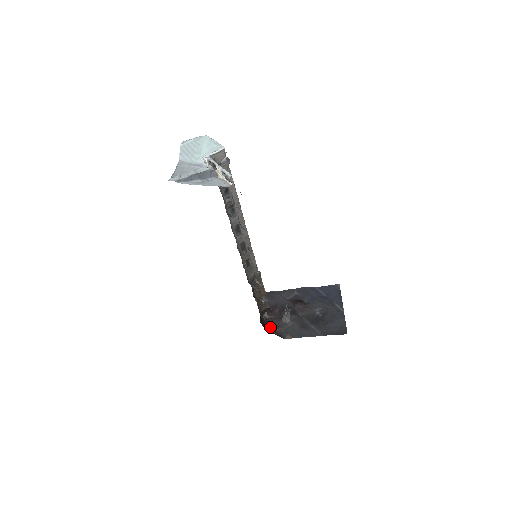
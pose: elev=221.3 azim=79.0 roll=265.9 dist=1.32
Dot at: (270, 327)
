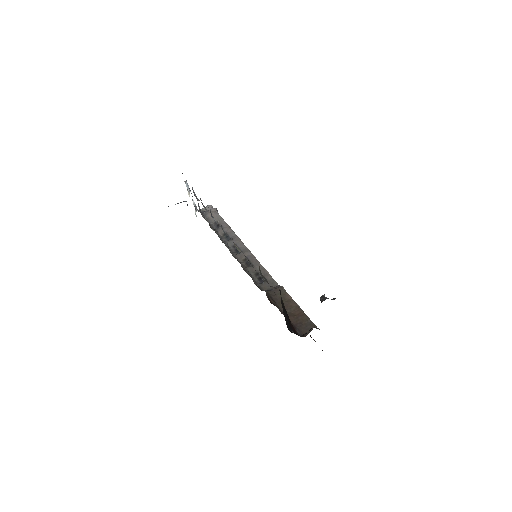
Dot at: occluded
